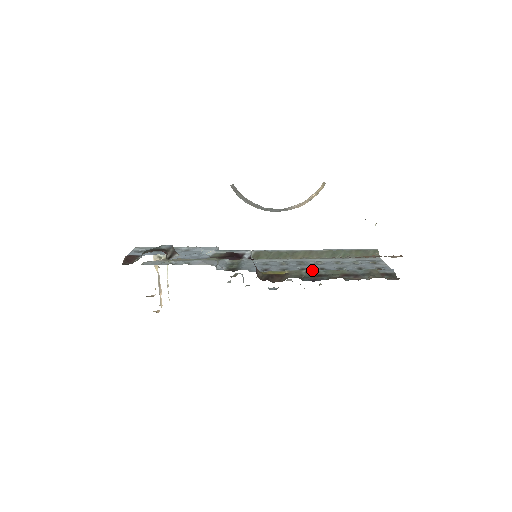
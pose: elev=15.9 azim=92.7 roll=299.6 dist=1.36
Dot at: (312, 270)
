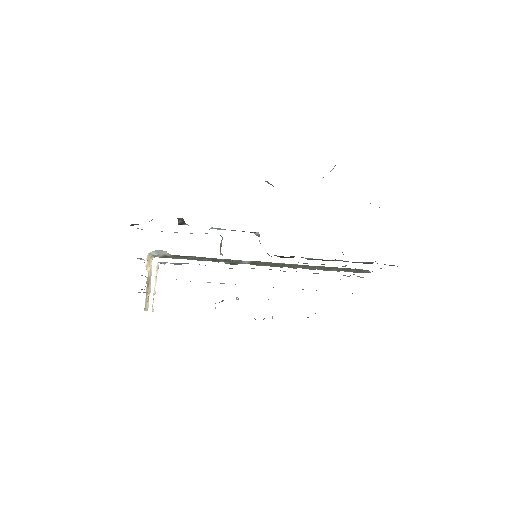
Dot at: occluded
